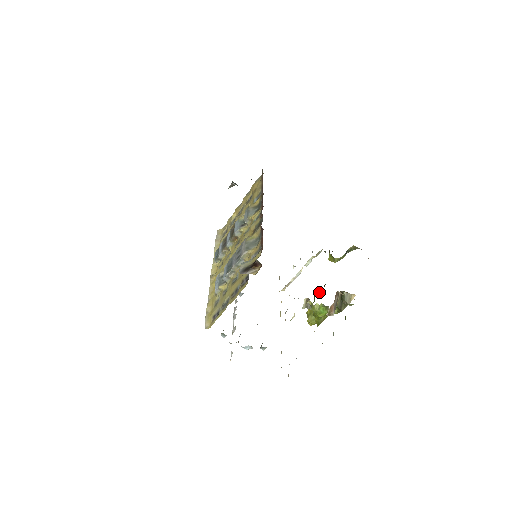
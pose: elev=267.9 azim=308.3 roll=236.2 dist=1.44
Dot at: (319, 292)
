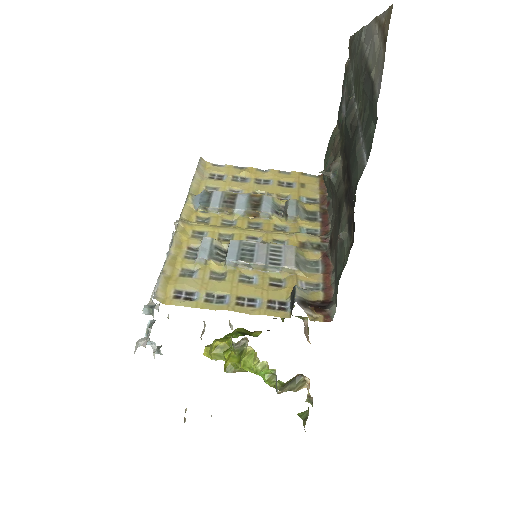
Dot at: (248, 333)
